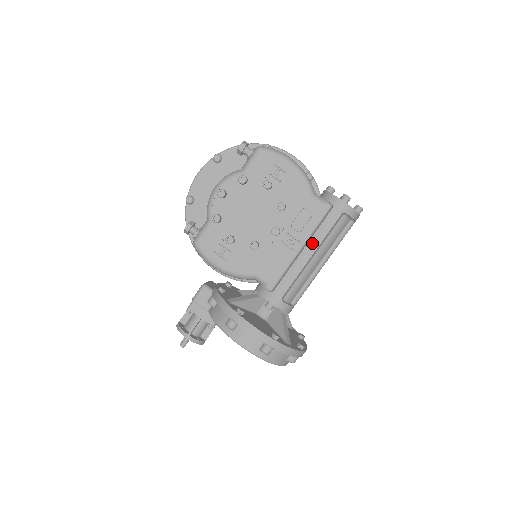
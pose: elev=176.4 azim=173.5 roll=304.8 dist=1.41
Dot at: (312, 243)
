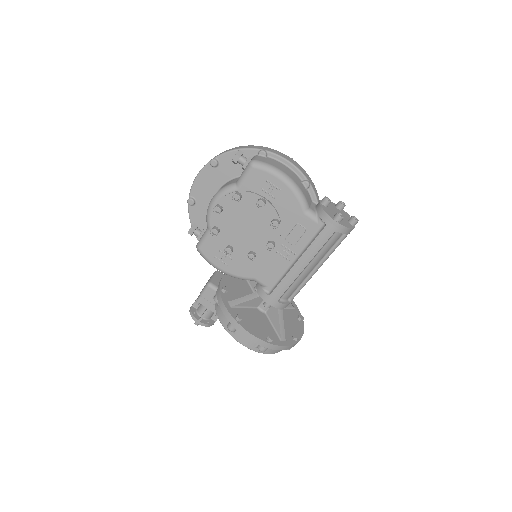
Dot at: (305, 257)
